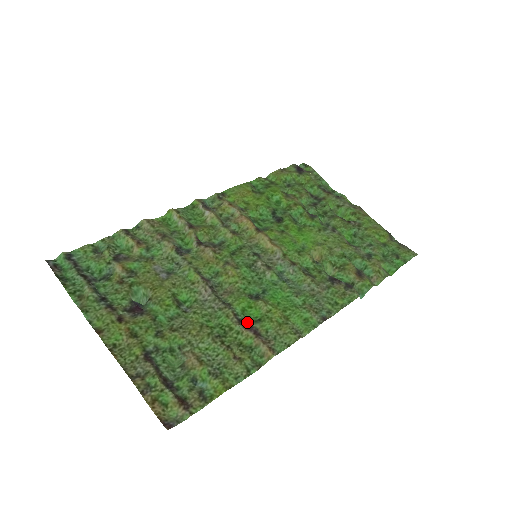
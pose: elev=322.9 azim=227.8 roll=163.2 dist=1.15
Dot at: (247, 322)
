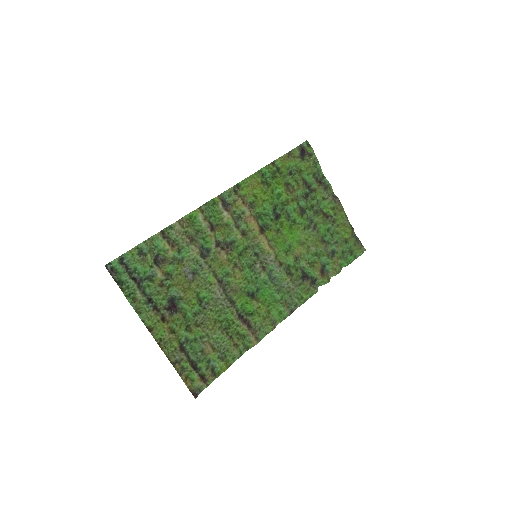
Dot at: (244, 316)
